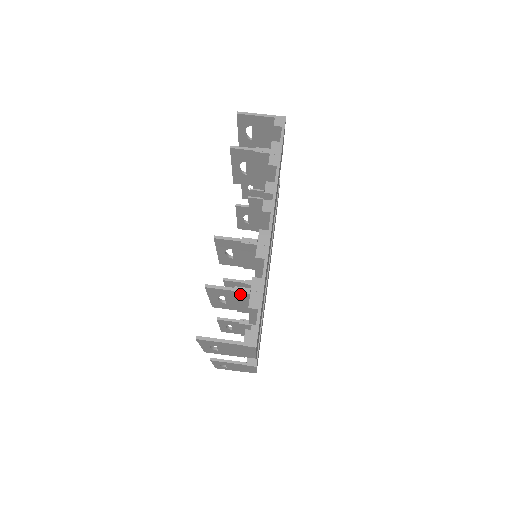
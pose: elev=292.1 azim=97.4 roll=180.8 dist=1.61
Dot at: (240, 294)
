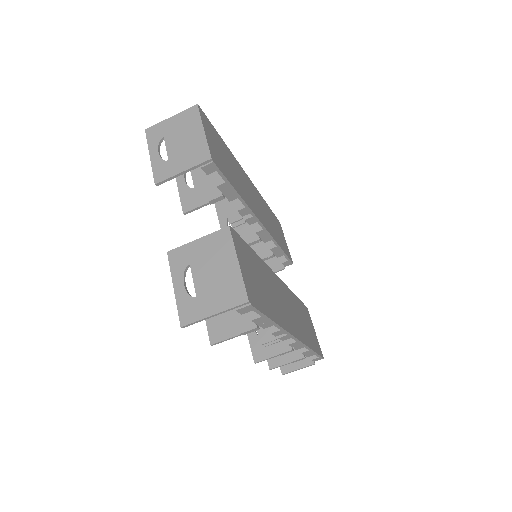
Dot at: (297, 358)
